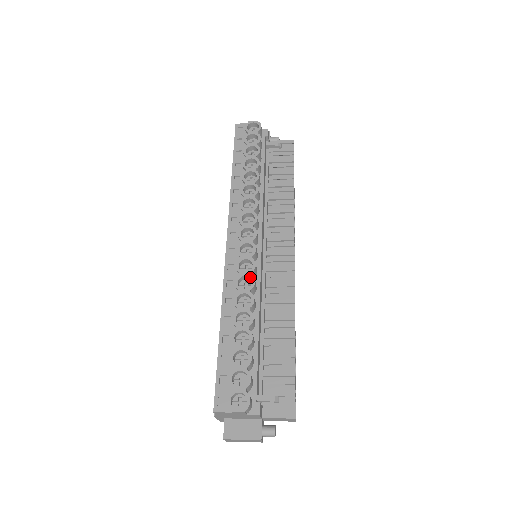
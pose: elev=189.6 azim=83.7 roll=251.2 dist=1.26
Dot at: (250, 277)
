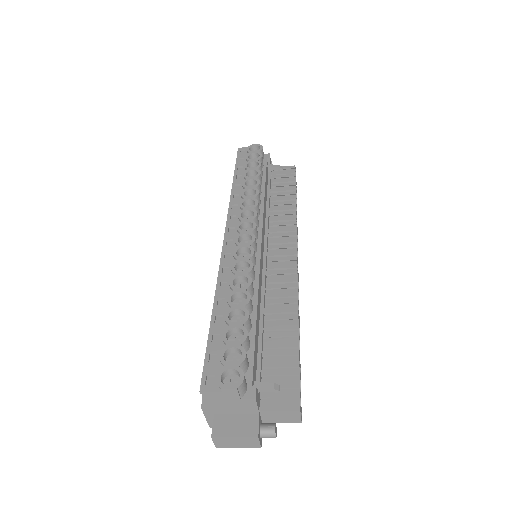
Dot at: (248, 262)
